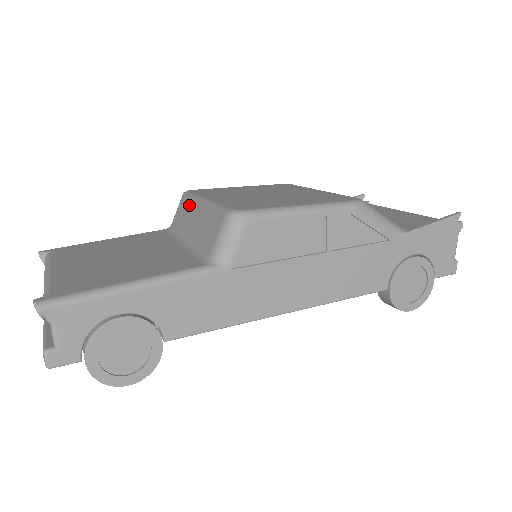
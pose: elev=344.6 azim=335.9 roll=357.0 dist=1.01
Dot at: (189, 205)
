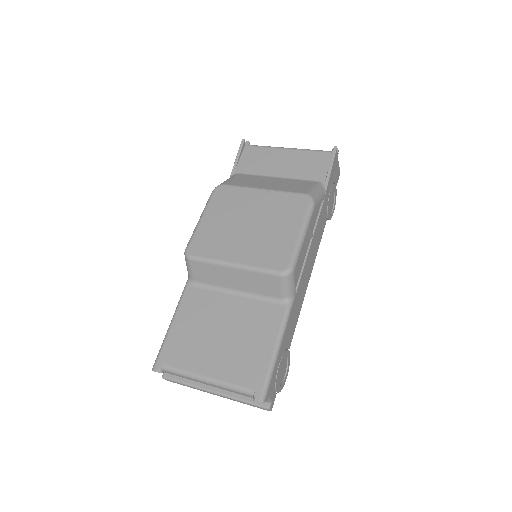
Dot at: (212, 268)
